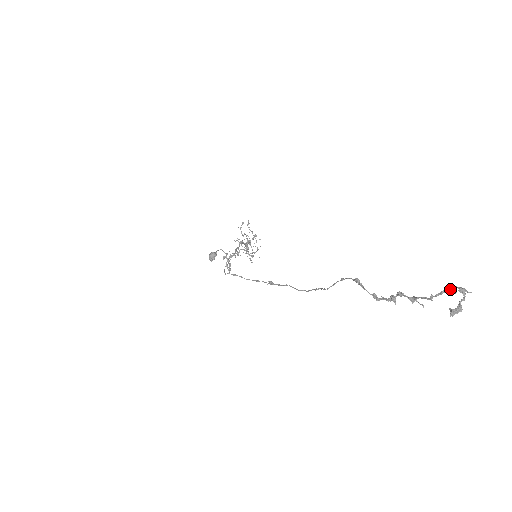
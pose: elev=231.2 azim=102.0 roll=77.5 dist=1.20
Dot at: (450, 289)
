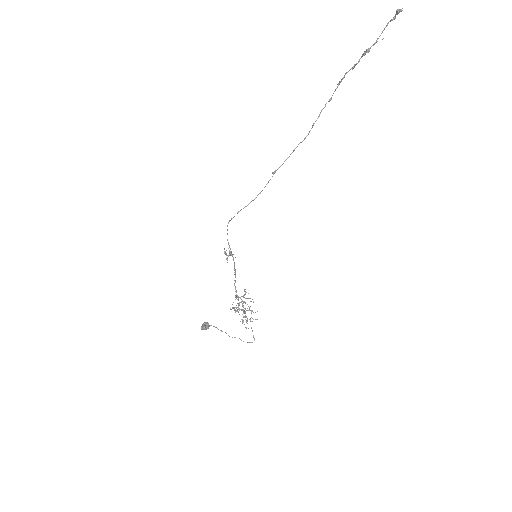
Dot at: (392, 19)
